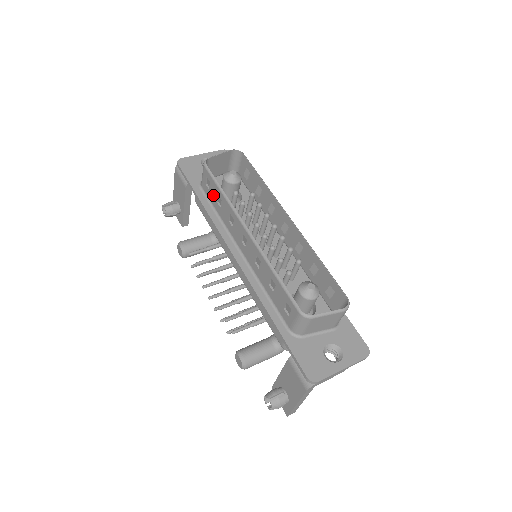
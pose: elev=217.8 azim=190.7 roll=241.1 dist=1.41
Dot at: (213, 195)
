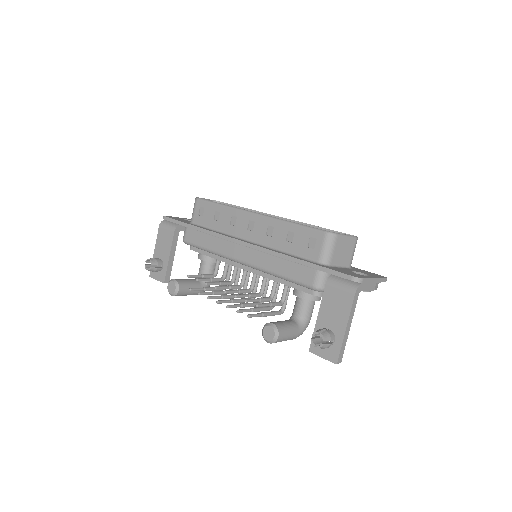
Dot at: (209, 217)
